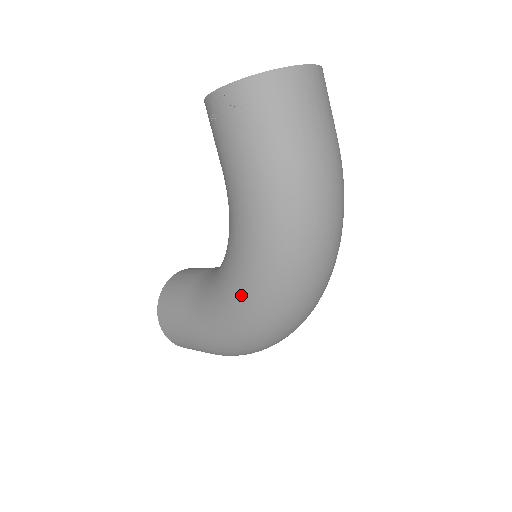
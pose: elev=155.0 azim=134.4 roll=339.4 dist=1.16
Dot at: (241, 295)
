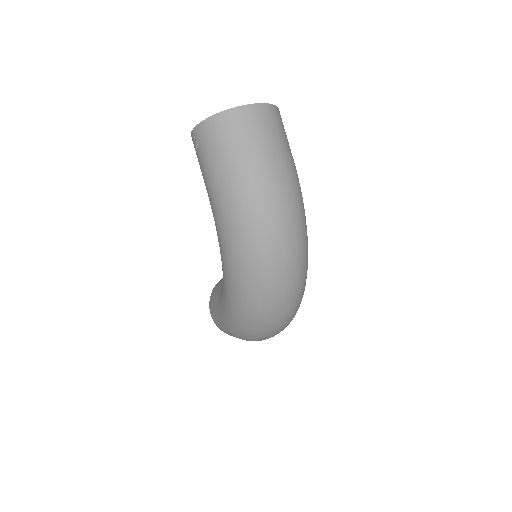
Dot at: (227, 283)
